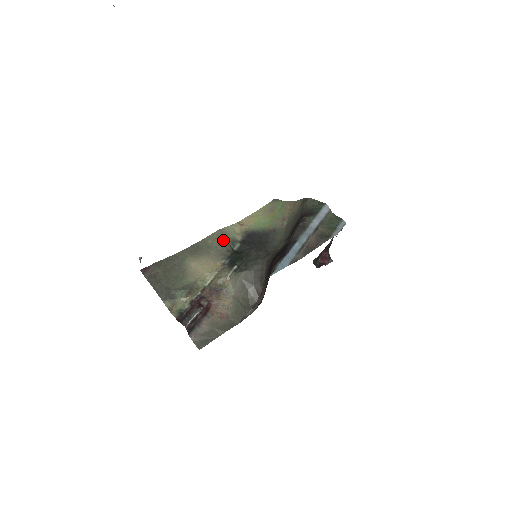
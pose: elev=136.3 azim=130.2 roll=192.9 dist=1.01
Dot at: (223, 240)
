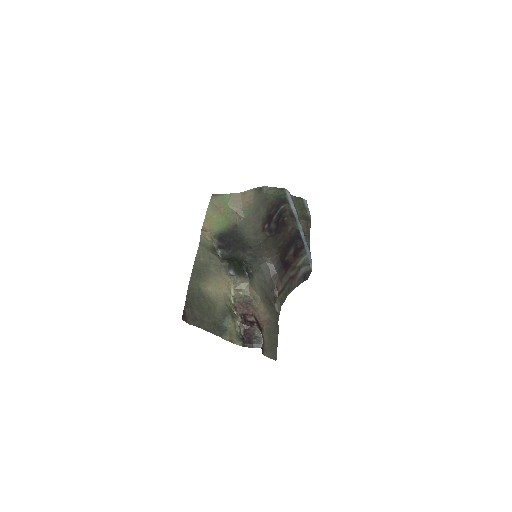
Dot at: (210, 253)
